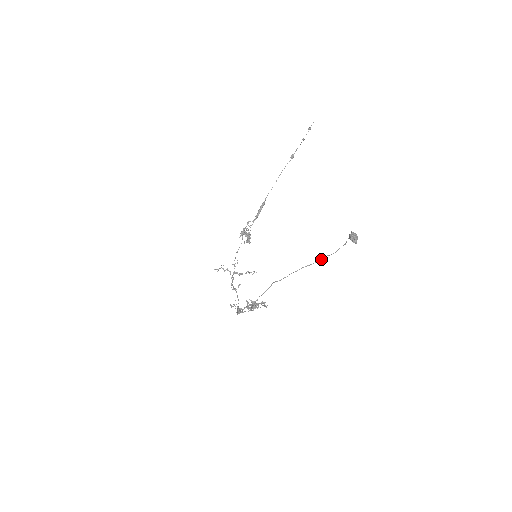
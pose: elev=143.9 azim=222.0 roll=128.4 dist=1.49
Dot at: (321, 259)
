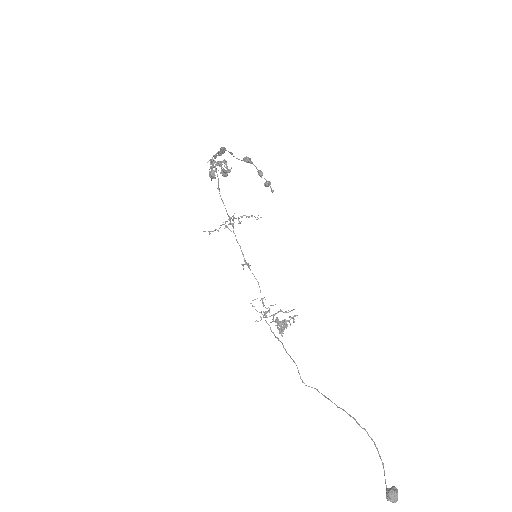
Dot at: occluded
